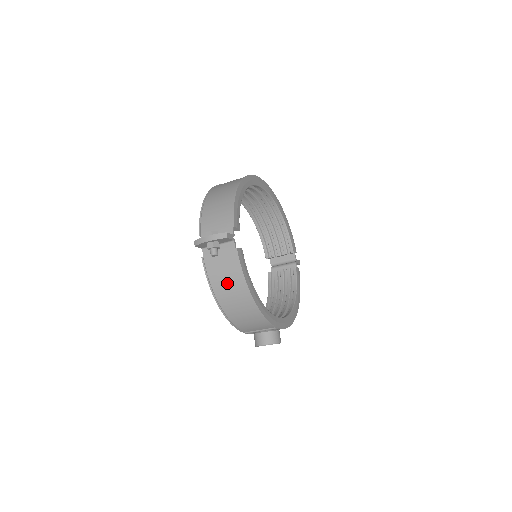
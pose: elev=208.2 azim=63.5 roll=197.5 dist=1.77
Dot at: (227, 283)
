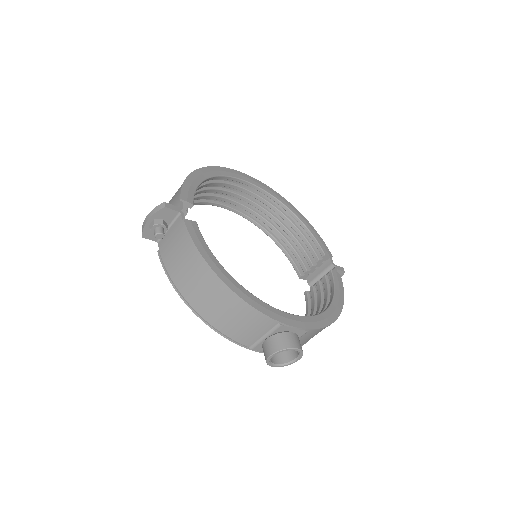
Dot at: (185, 268)
